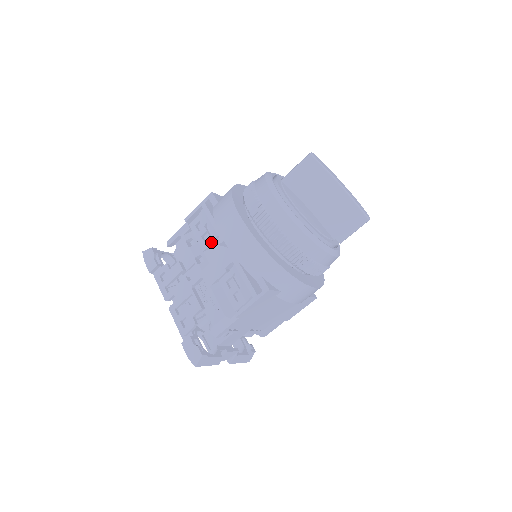
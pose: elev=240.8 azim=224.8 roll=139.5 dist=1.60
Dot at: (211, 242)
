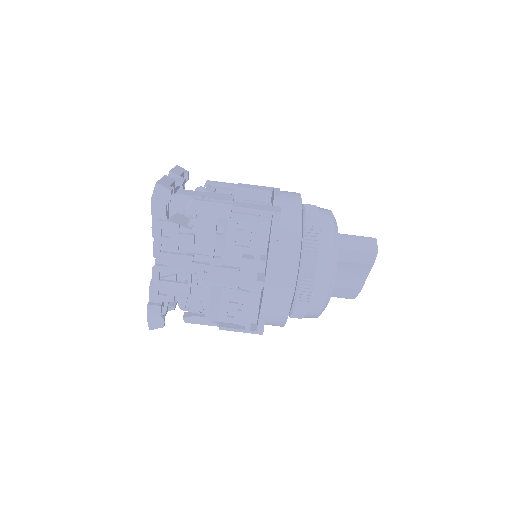
Dot at: (242, 251)
